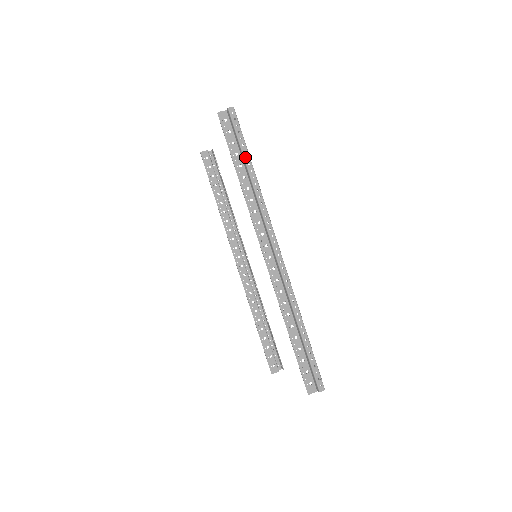
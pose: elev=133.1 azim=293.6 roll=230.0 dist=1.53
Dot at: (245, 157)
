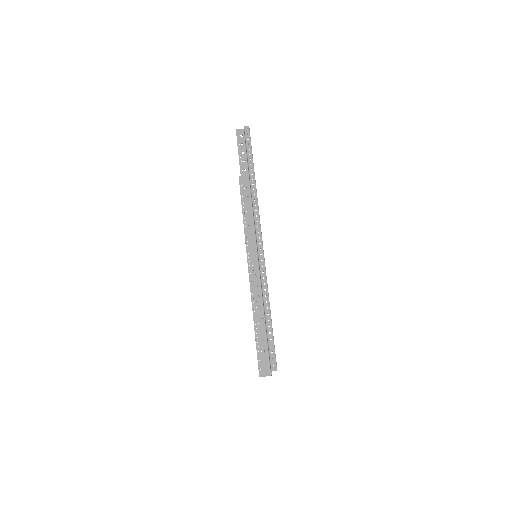
Dot at: (249, 163)
